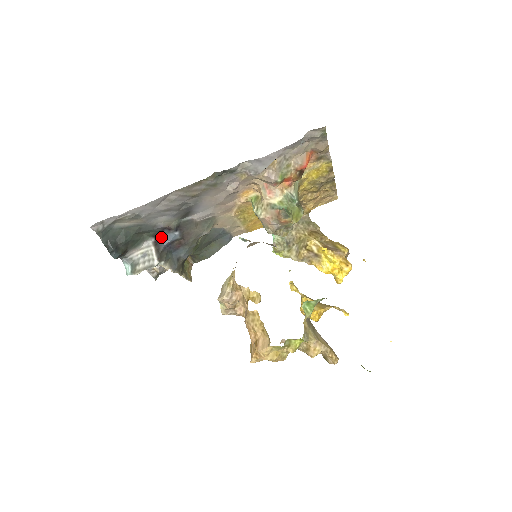
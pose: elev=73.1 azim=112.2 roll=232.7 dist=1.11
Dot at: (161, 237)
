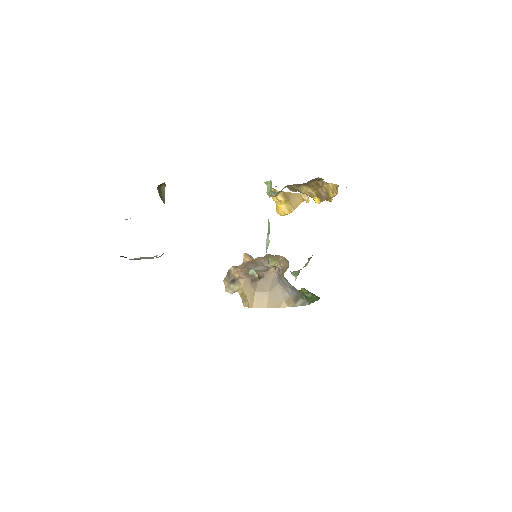
Dot at: occluded
